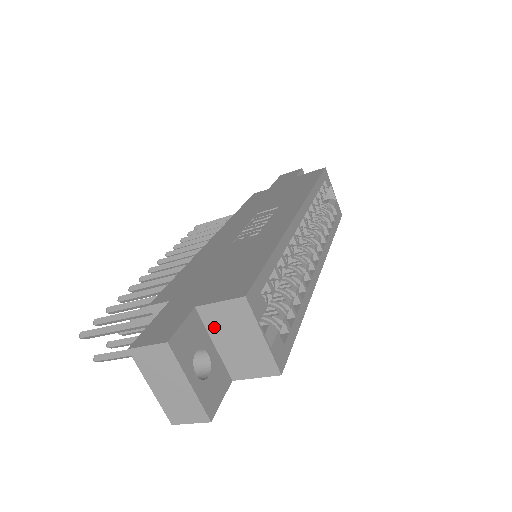
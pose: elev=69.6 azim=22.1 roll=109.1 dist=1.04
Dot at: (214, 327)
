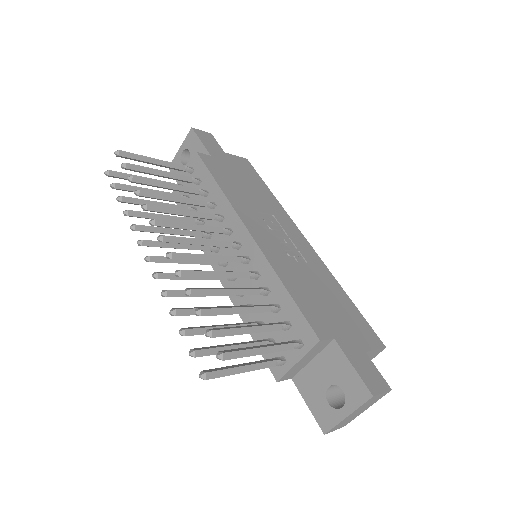
Dot at: occluded
